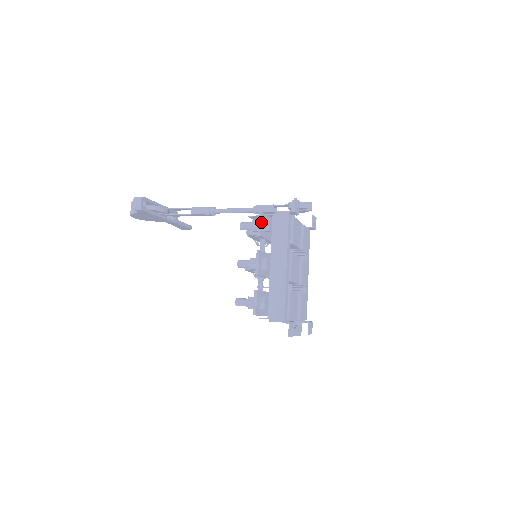
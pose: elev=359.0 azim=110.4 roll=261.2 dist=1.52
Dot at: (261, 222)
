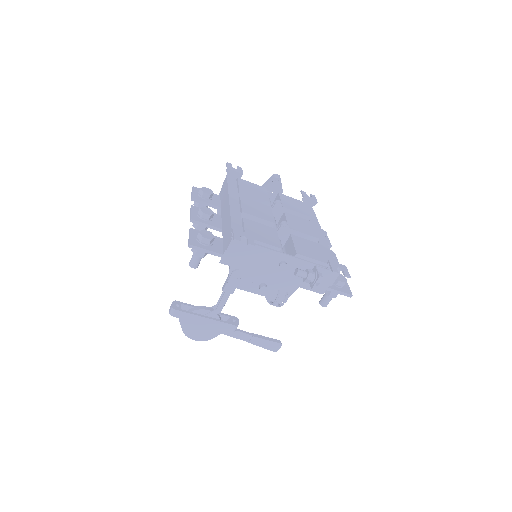
Dot at: (194, 192)
